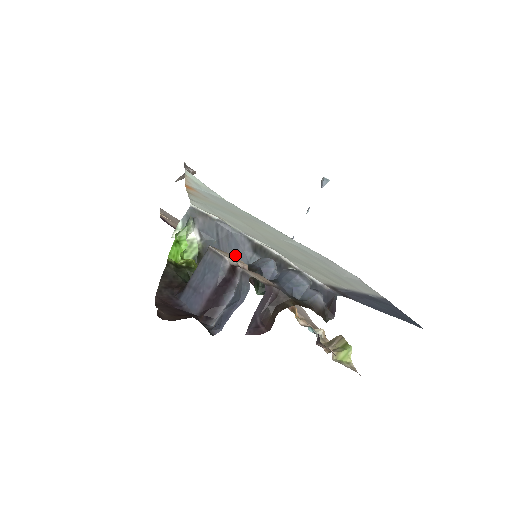
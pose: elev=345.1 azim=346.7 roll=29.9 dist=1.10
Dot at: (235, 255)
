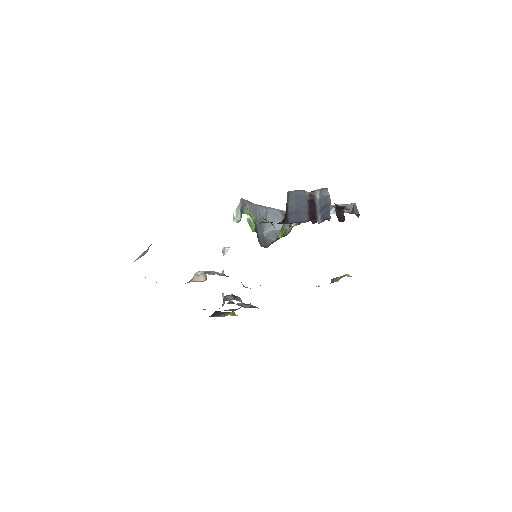
Dot at: (272, 227)
